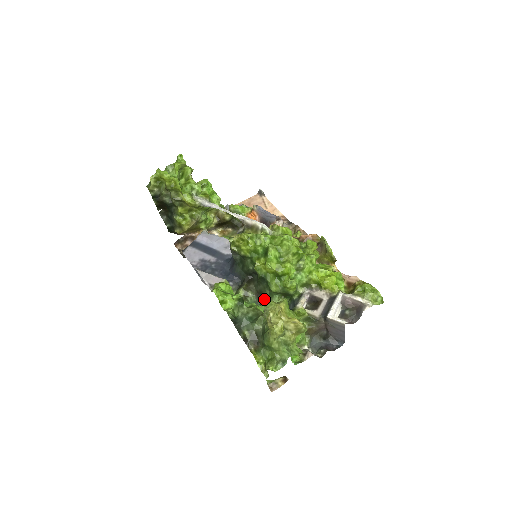
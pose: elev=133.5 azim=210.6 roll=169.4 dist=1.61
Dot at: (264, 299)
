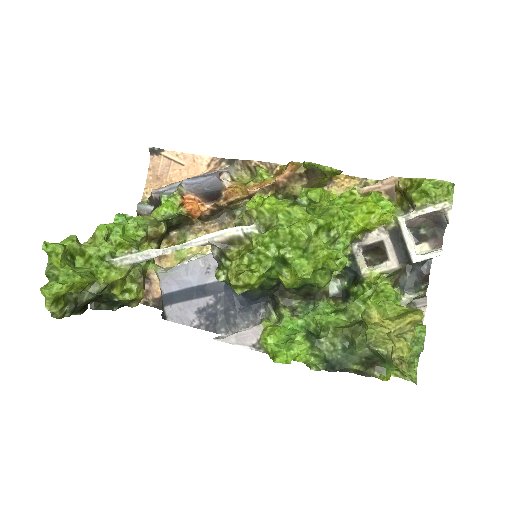
Dot at: (315, 295)
